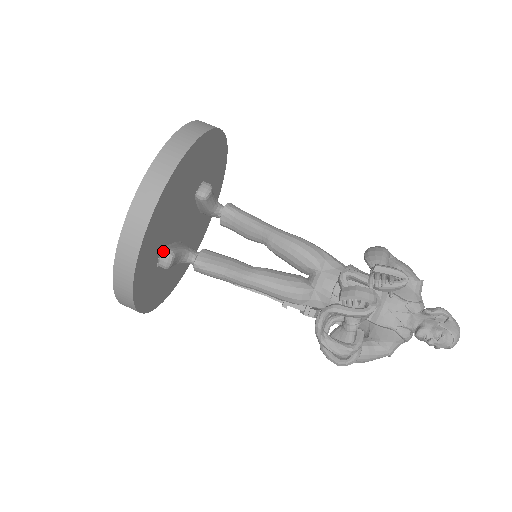
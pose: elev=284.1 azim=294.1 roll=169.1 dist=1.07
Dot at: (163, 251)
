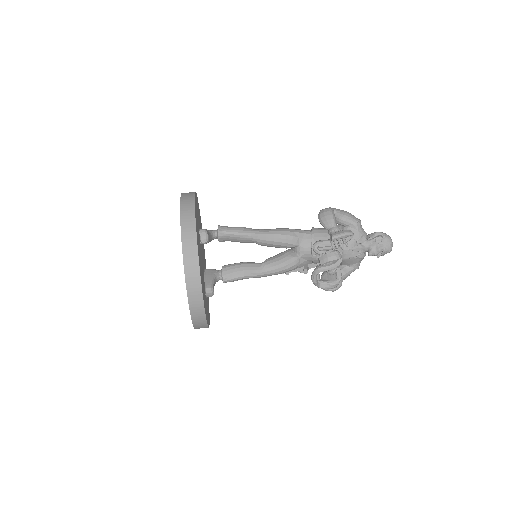
Dot at: (206, 291)
